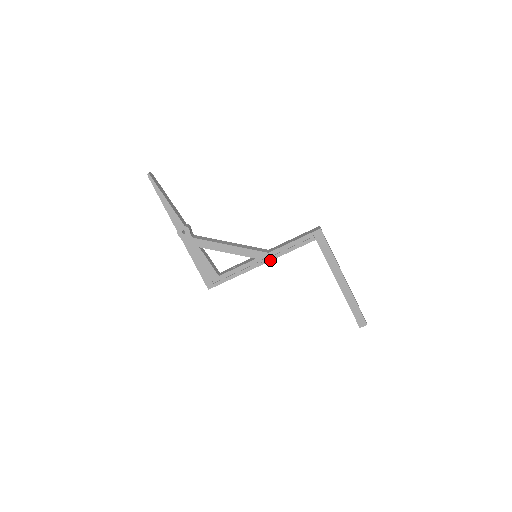
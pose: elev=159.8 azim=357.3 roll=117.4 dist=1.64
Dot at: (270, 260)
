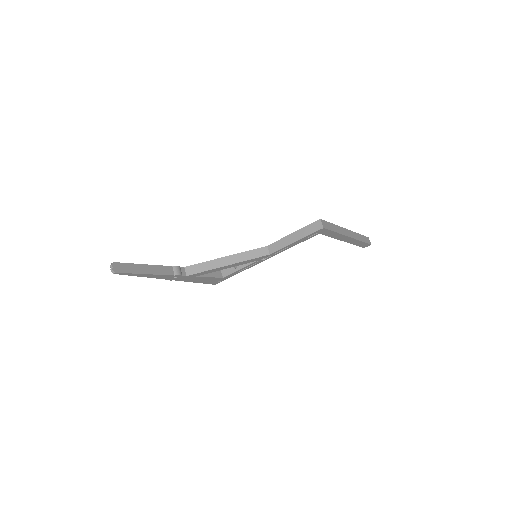
Dot at: (272, 256)
